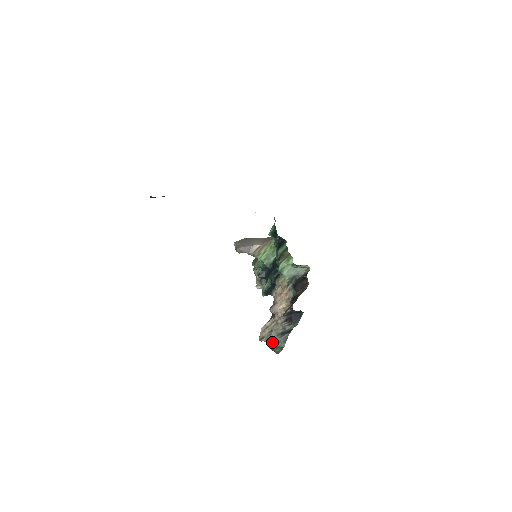
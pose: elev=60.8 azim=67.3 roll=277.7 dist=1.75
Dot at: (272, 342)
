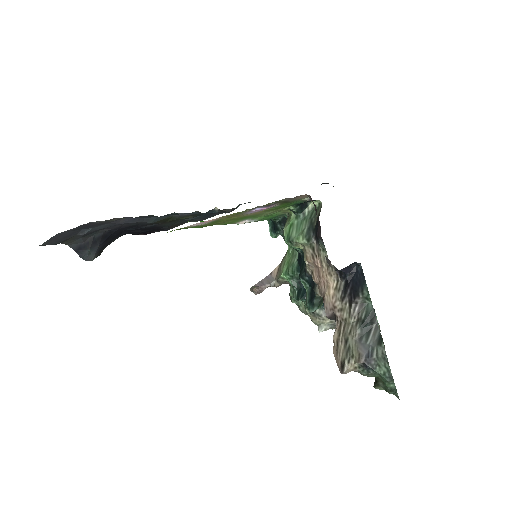
Dot at: (358, 357)
